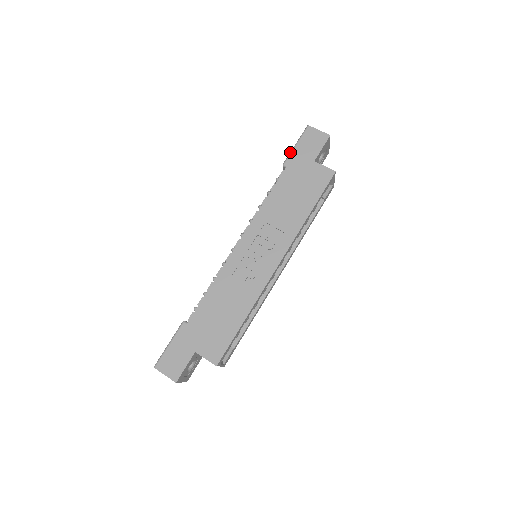
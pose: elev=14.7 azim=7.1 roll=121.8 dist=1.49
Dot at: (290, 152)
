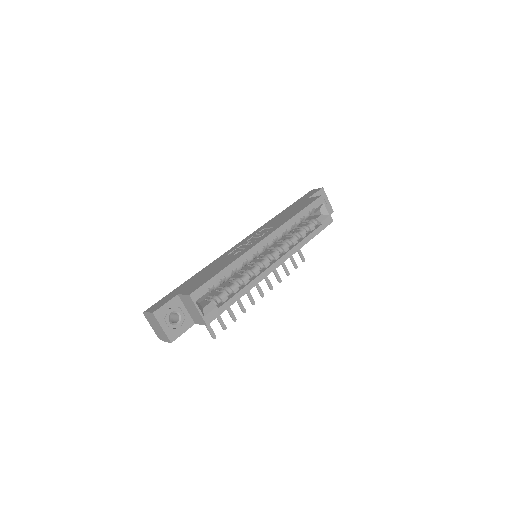
Dot at: occluded
